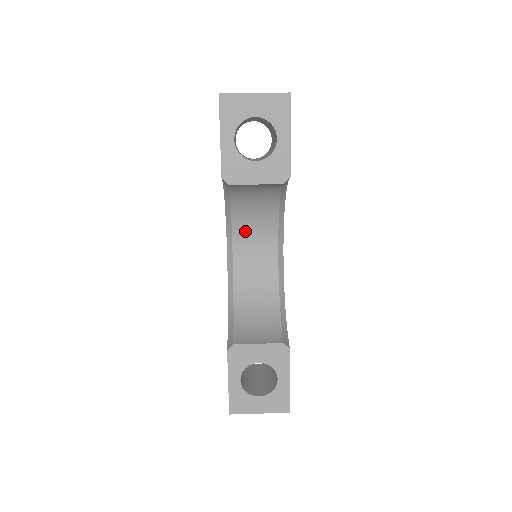
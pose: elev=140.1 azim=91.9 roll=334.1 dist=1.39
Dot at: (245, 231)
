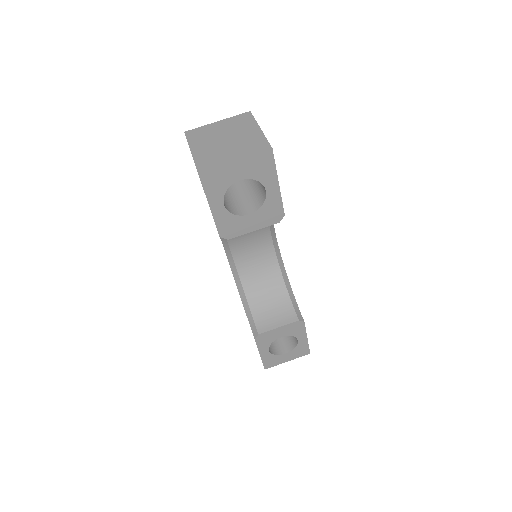
Dot at: occluded
